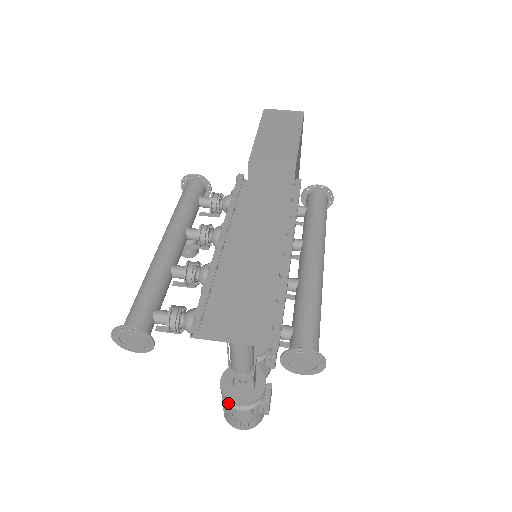
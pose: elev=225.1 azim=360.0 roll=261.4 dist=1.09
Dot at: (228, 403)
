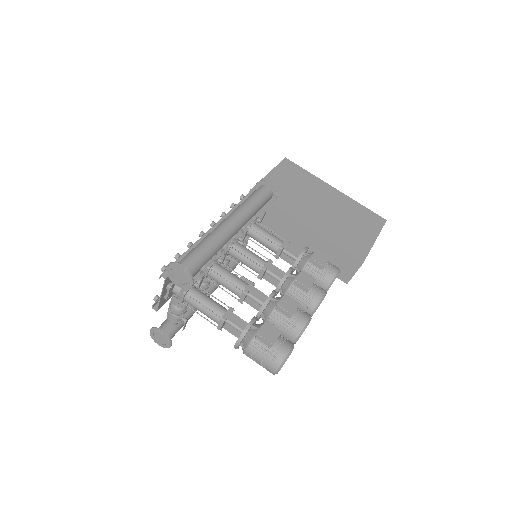
Dot at: (243, 352)
